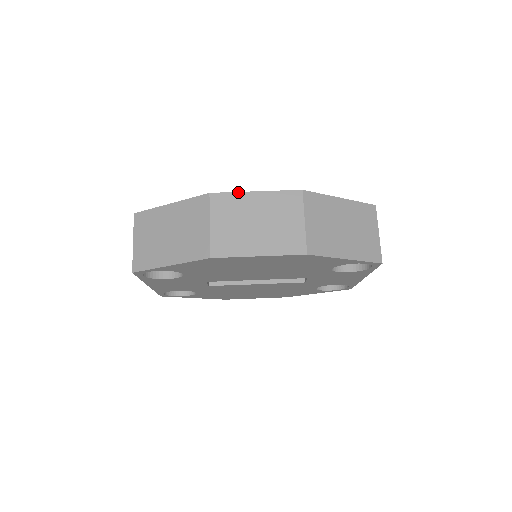
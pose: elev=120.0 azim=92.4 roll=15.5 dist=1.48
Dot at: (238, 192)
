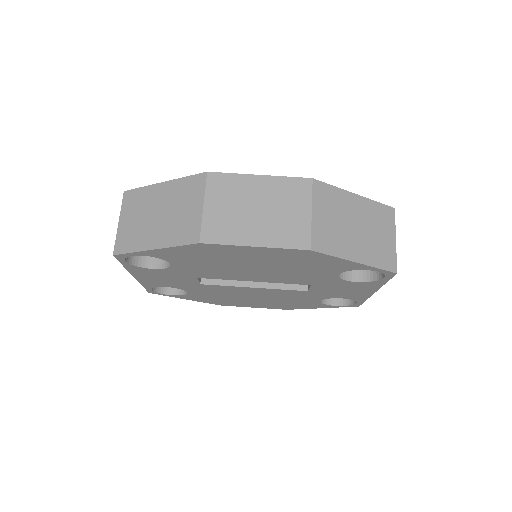
Dot at: (239, 174)
